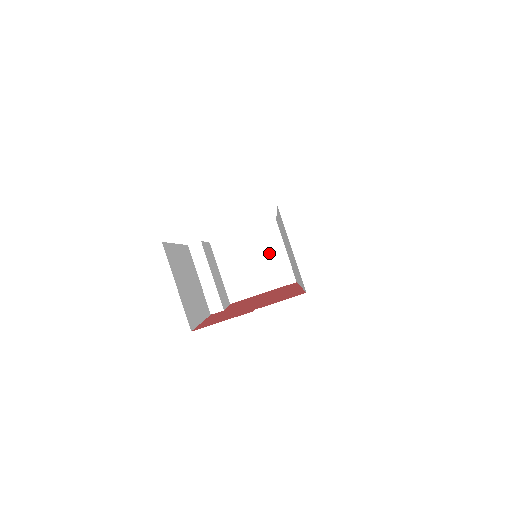
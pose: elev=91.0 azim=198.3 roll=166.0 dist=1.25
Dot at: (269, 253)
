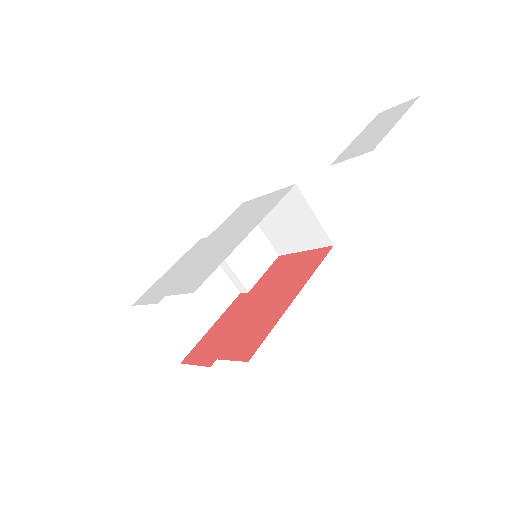
Dot at: (299, 216)
